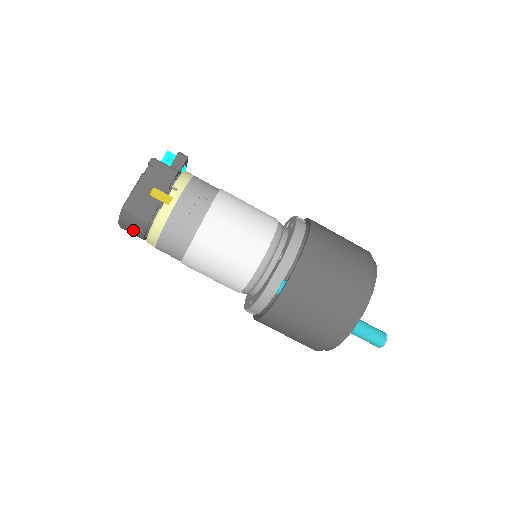
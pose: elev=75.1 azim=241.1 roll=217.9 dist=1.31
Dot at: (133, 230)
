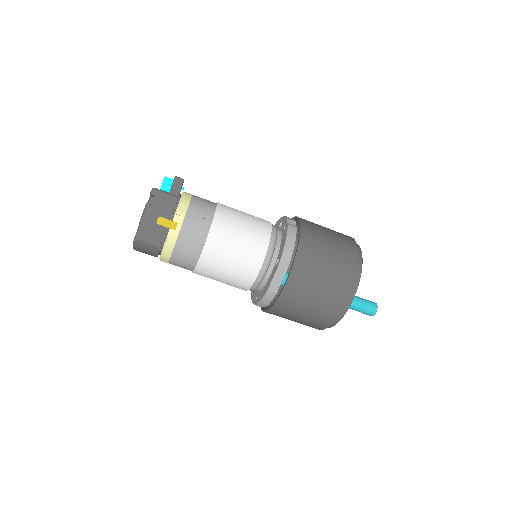
Dot at: (147, 253)
